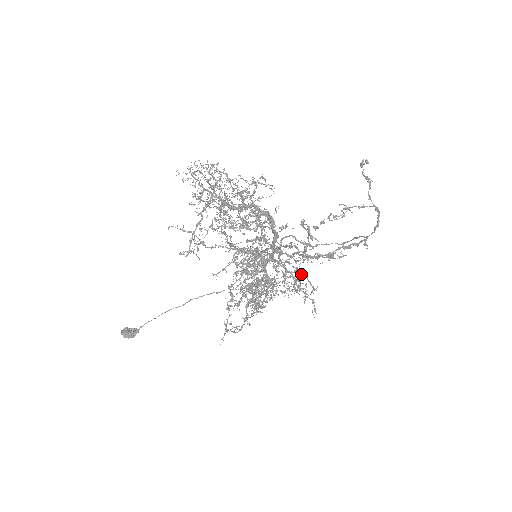
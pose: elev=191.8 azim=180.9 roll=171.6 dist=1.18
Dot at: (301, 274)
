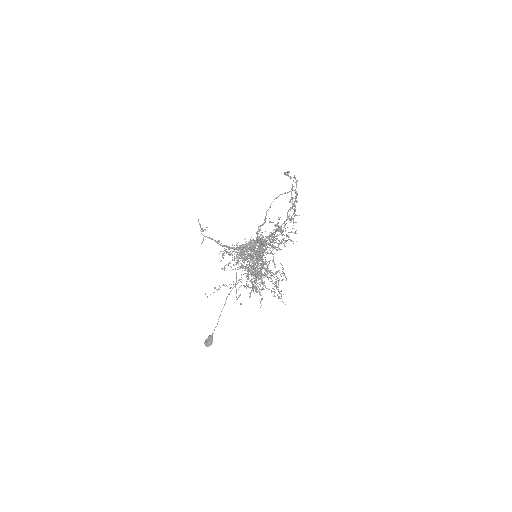
Dot at: occluded
